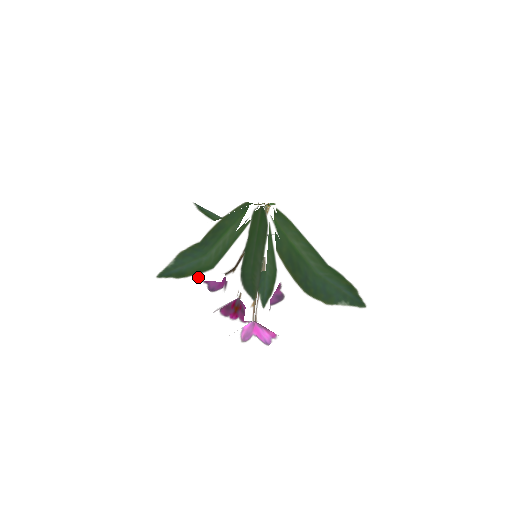
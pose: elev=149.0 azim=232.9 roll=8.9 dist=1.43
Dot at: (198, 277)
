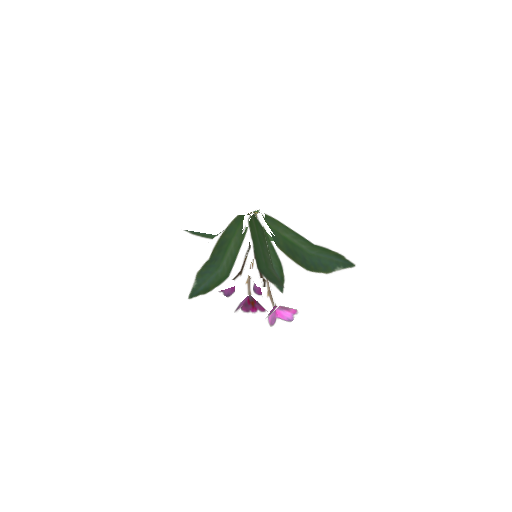
Dot at: (220, 287)
